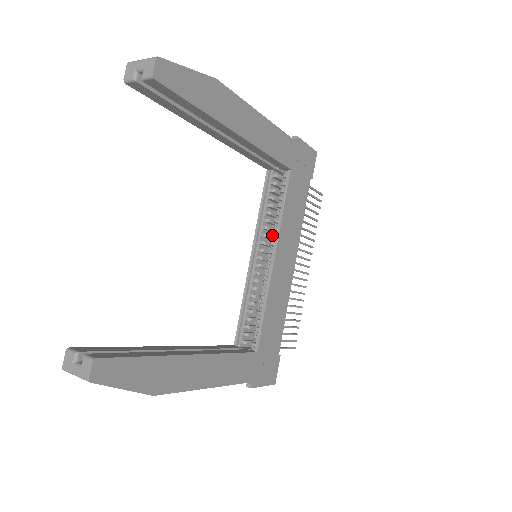
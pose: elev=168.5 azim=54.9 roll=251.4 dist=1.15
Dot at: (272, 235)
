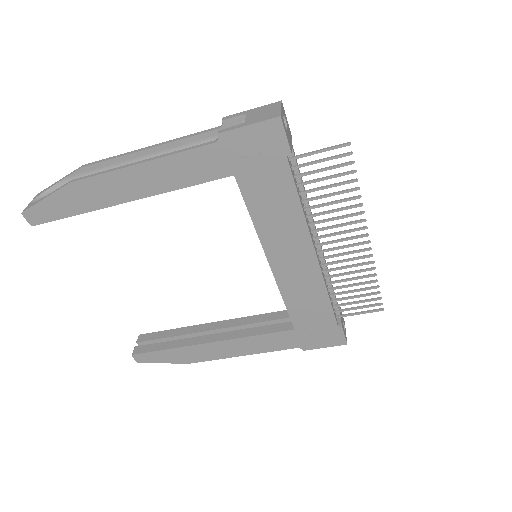
Dot at: occluded
